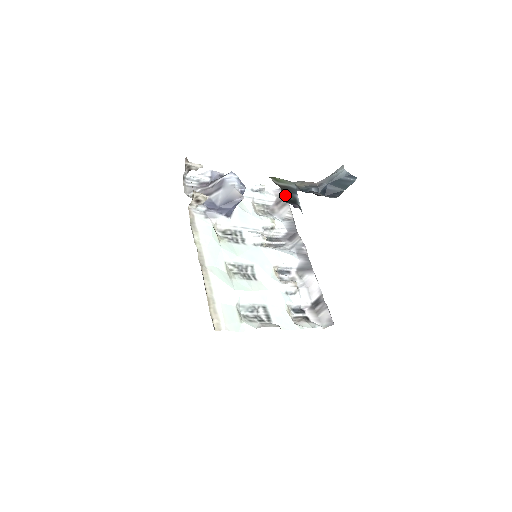
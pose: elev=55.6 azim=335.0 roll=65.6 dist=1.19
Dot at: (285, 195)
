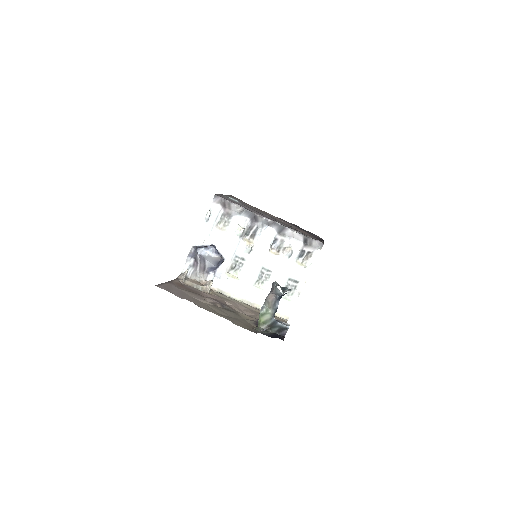
Dot at: (275, 329)
